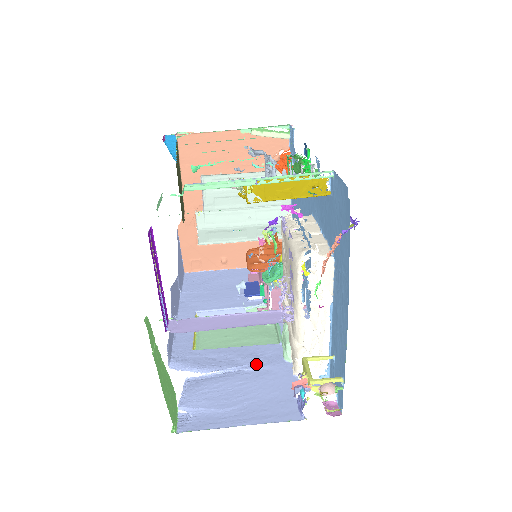
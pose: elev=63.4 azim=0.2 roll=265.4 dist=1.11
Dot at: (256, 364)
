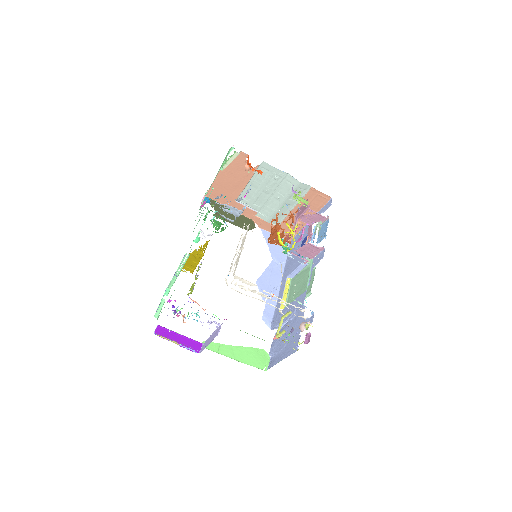
Dot at: occluded
